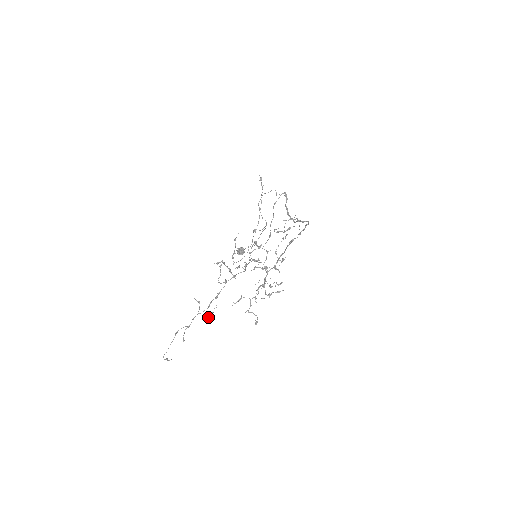
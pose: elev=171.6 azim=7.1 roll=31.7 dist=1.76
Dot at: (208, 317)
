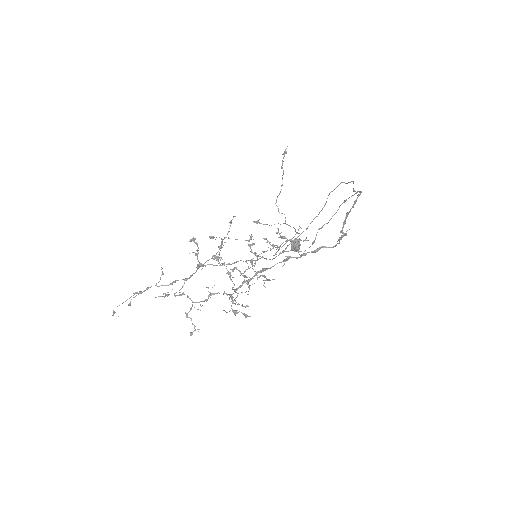
Dot at: occluded
